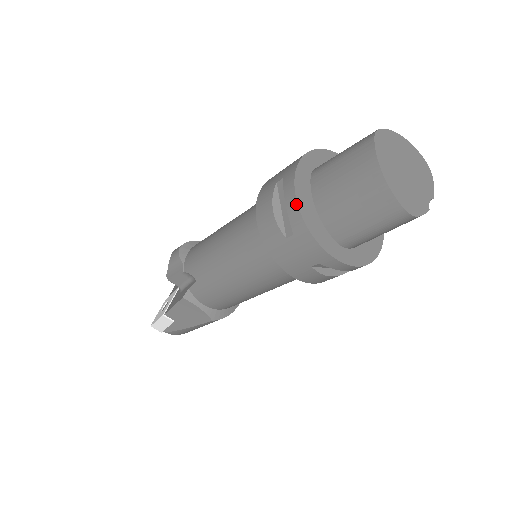
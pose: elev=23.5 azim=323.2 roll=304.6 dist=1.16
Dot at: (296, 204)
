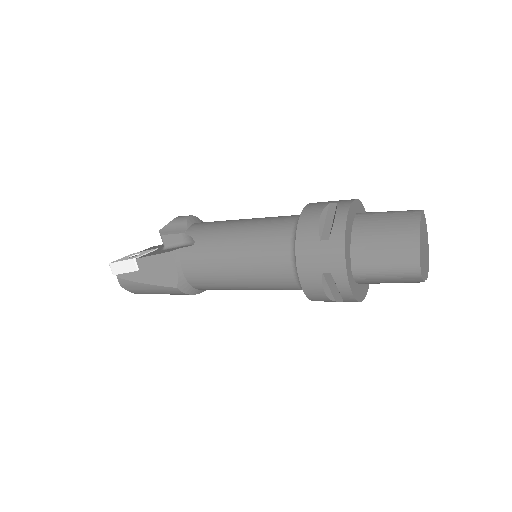
Dot at: (345, 220)
